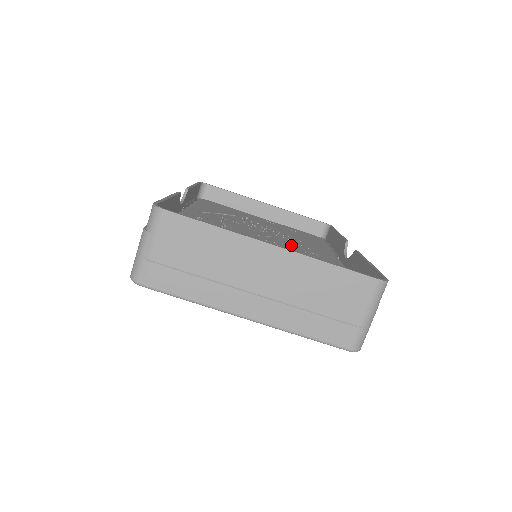
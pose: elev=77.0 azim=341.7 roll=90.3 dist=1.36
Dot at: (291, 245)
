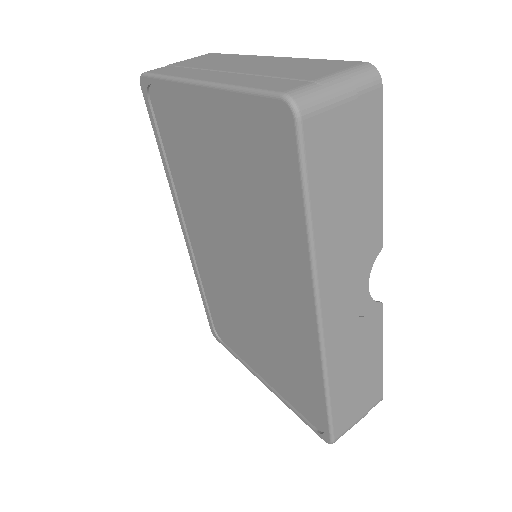
Dot at: occluded
